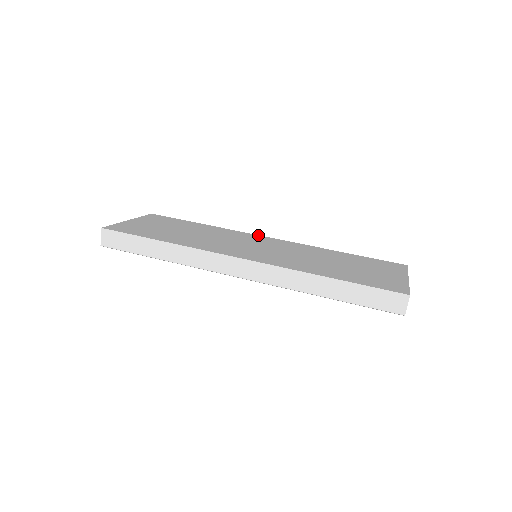
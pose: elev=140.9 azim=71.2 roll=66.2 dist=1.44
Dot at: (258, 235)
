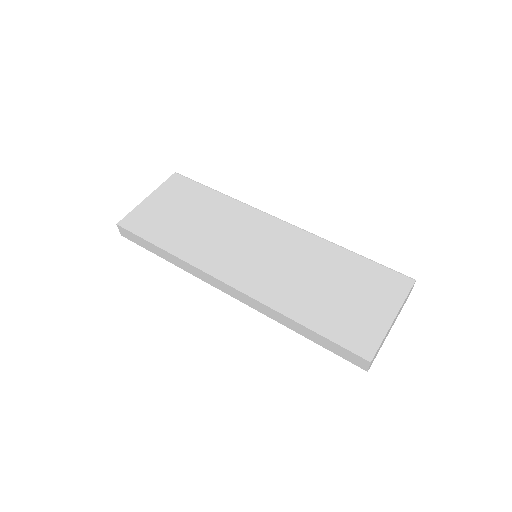
Dot at: (269, 216)
